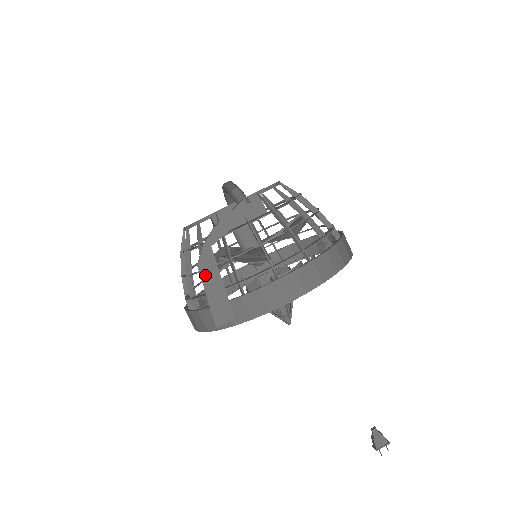
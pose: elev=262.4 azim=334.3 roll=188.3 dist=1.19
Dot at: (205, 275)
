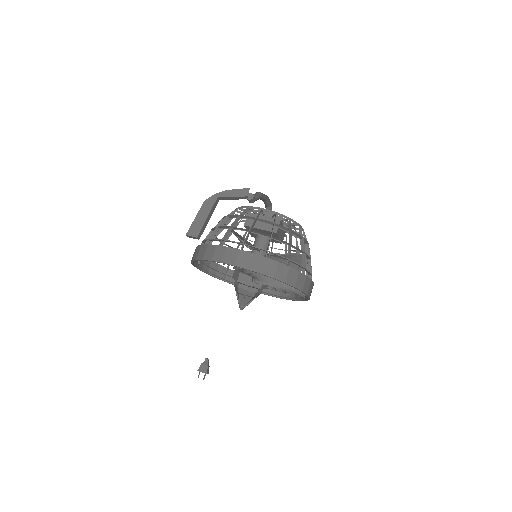
Dot at: (204, 207)
